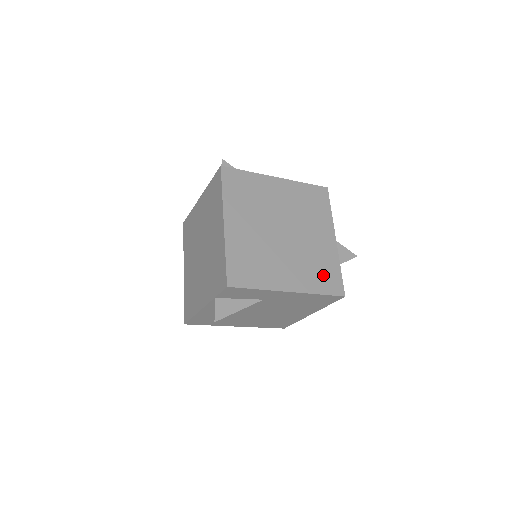
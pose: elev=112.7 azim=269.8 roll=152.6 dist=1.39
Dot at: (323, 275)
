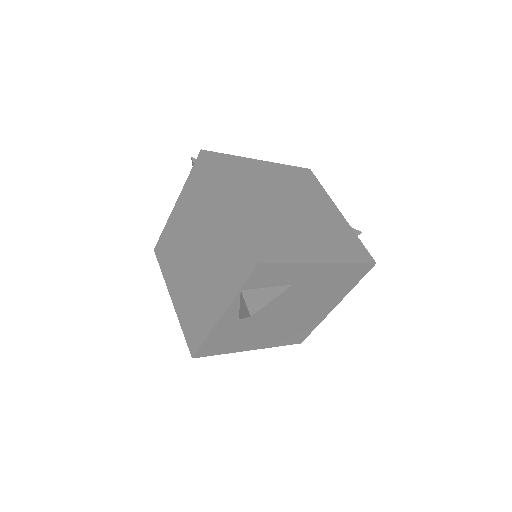
Dot at: (346, 245)
